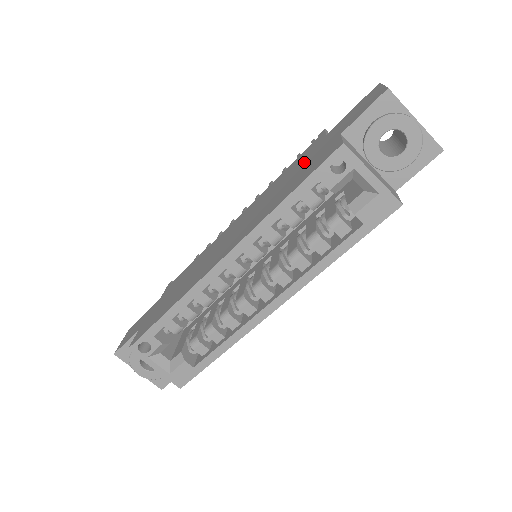
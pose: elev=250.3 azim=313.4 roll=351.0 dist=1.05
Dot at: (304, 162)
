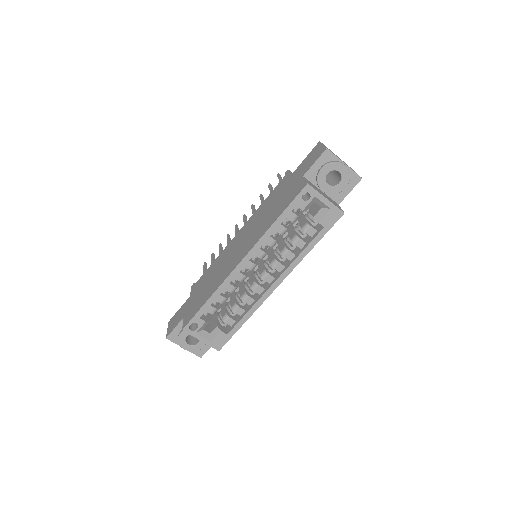
Dot at: (281, 194)
